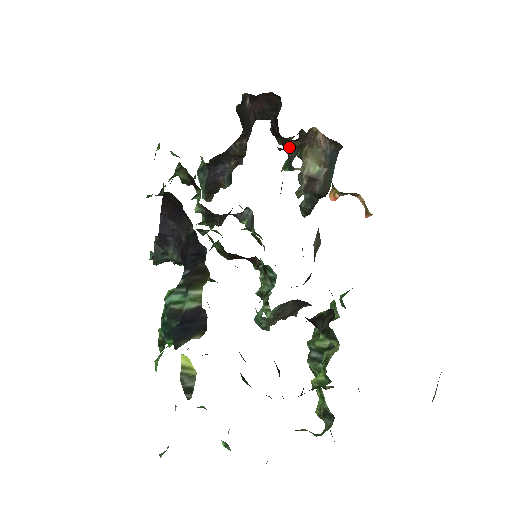
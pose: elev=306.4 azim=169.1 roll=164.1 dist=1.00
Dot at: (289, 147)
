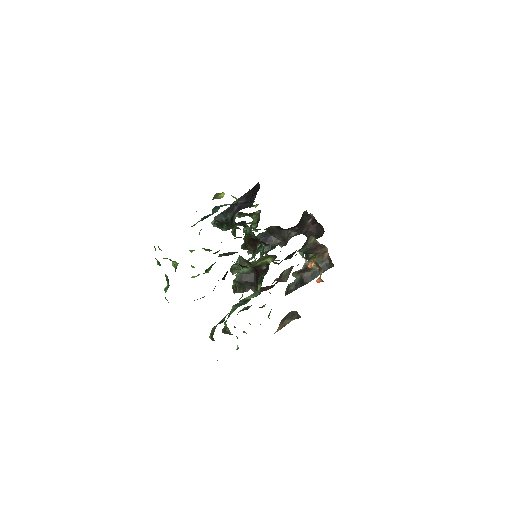
Dot at: (311, 238)
